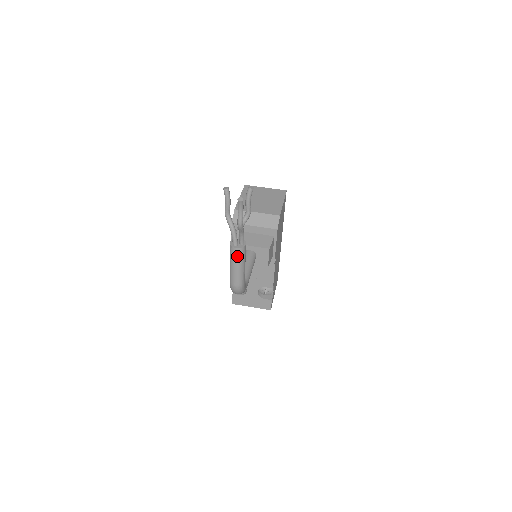
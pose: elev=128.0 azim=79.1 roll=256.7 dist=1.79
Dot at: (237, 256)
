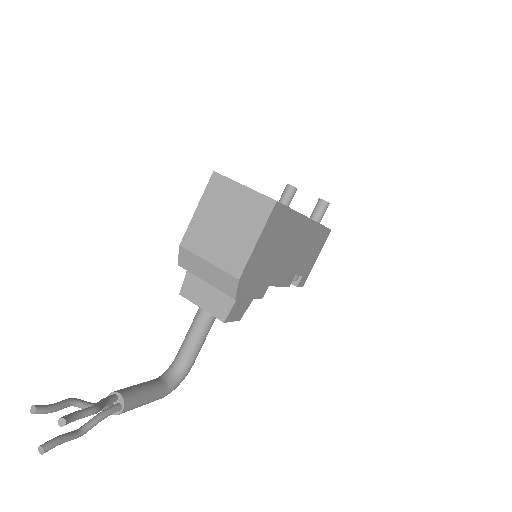
Dot at: occluded
